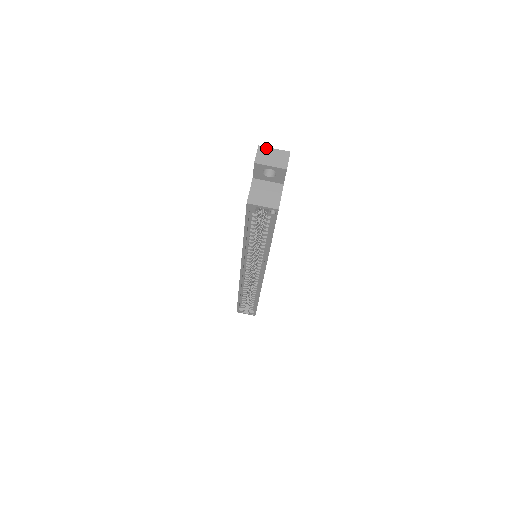
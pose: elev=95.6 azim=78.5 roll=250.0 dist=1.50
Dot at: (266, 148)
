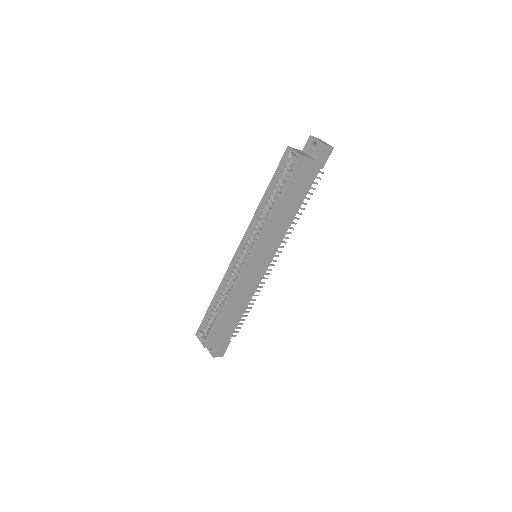
Dot at: (323, 141)
